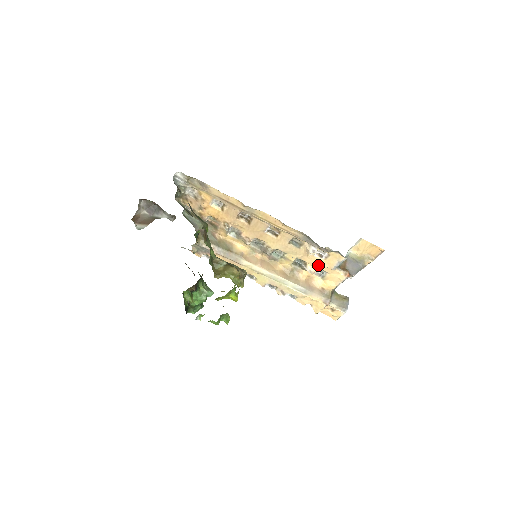
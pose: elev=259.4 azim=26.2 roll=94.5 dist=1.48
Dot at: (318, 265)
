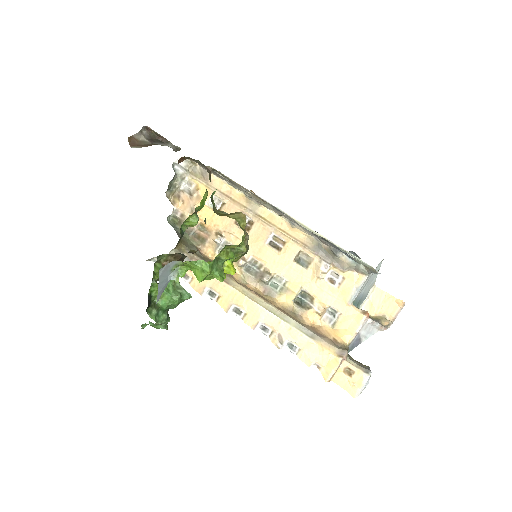
Dot at: (329, 298)
